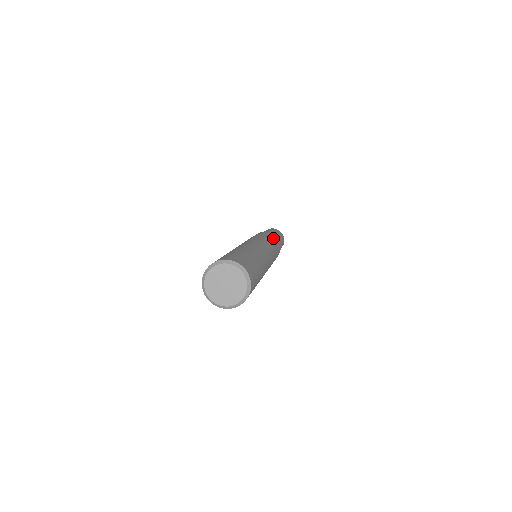
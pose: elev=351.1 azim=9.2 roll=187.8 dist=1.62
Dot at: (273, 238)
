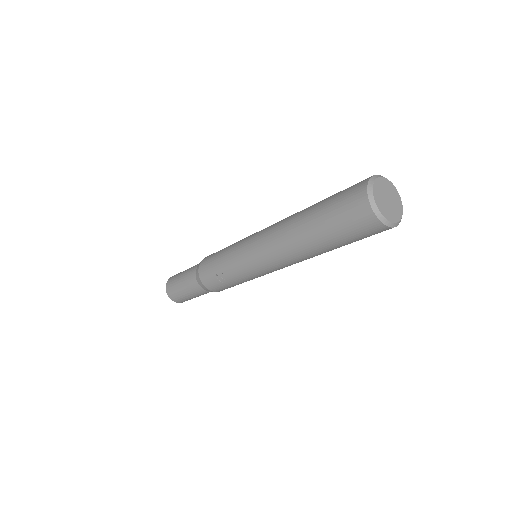
Dot at: occluded
